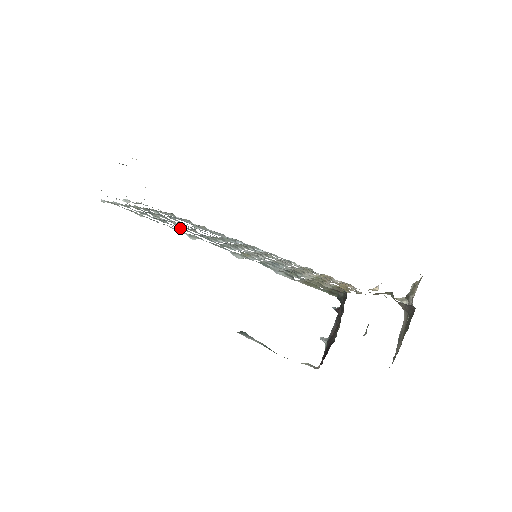
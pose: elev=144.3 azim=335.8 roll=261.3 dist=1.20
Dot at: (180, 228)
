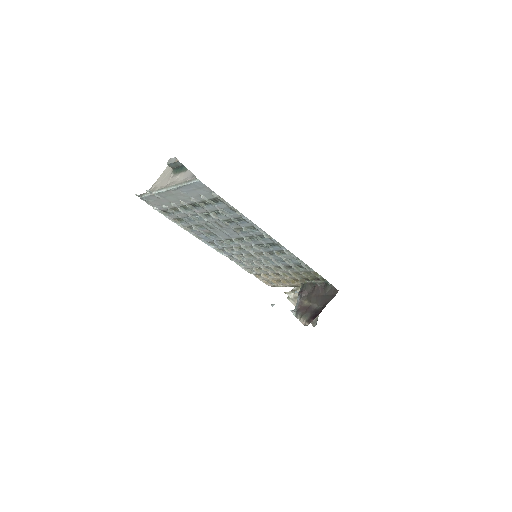
Dot at: (245, 228)
